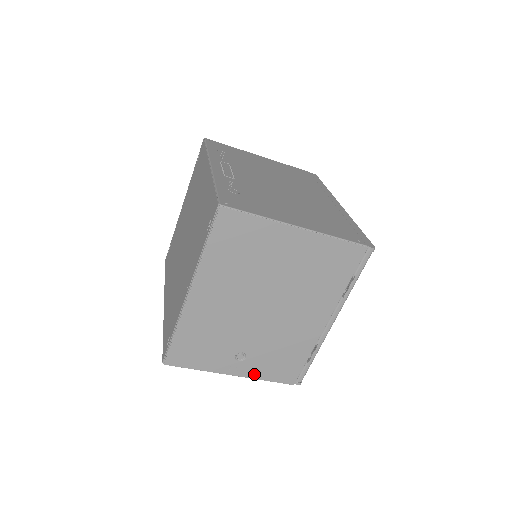
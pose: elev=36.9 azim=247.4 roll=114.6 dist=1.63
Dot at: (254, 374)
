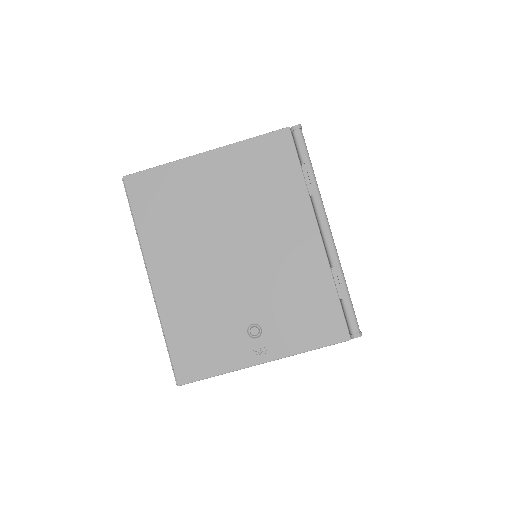
Dot at: (288, 348)
